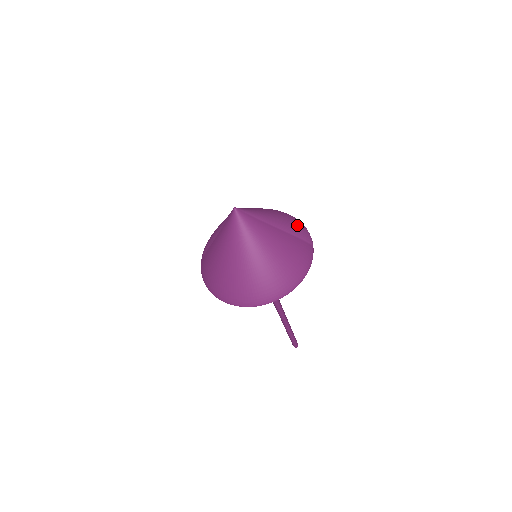
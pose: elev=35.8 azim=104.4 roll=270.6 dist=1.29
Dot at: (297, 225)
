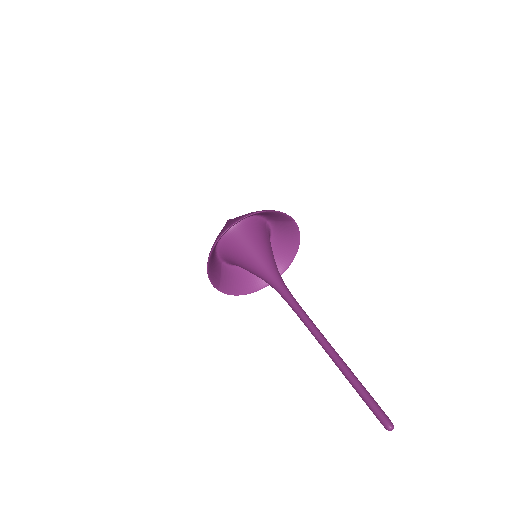
Dot at: (287, 229)
